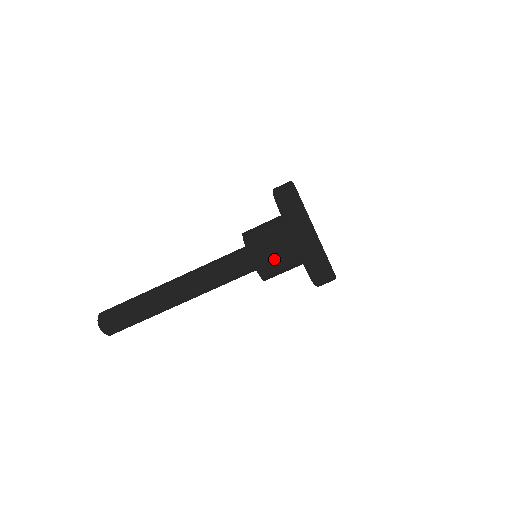
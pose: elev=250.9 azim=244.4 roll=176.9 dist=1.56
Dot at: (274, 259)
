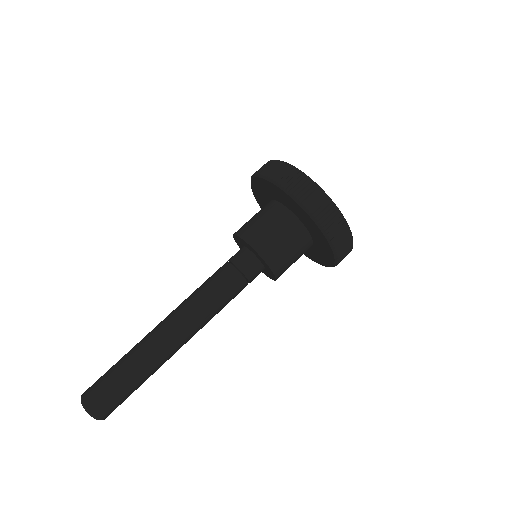
Dot at: (279, 241)
